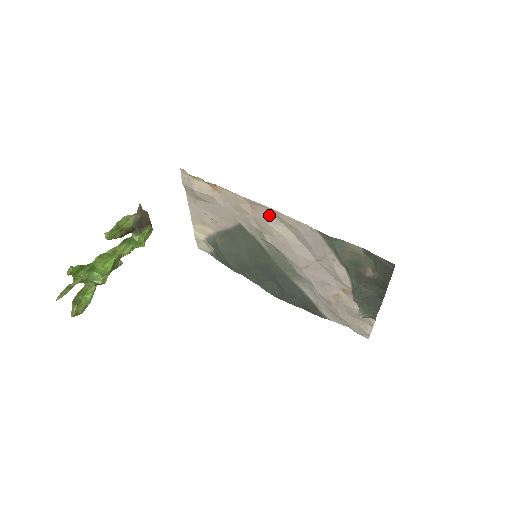
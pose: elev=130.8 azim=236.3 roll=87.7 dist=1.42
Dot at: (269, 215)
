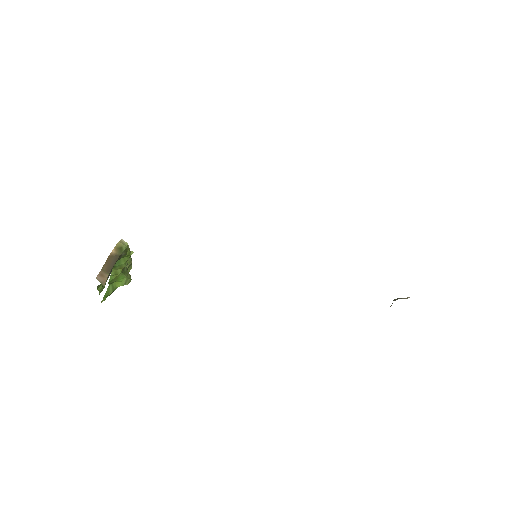
Dot at: occluded
